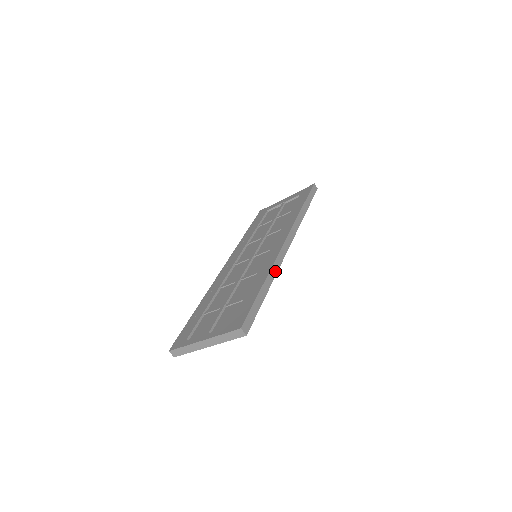
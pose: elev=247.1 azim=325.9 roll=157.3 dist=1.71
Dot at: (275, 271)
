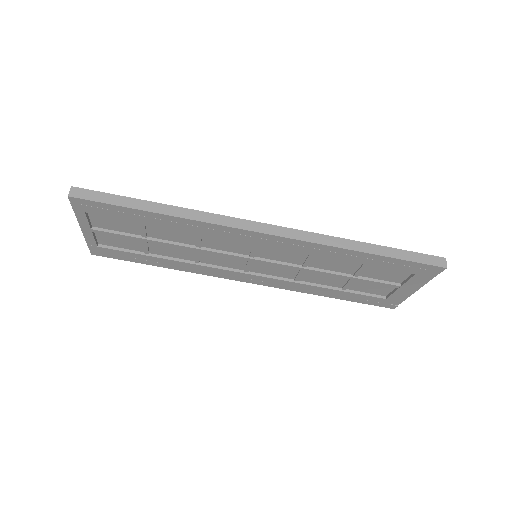
Dot at: (195, 217)
